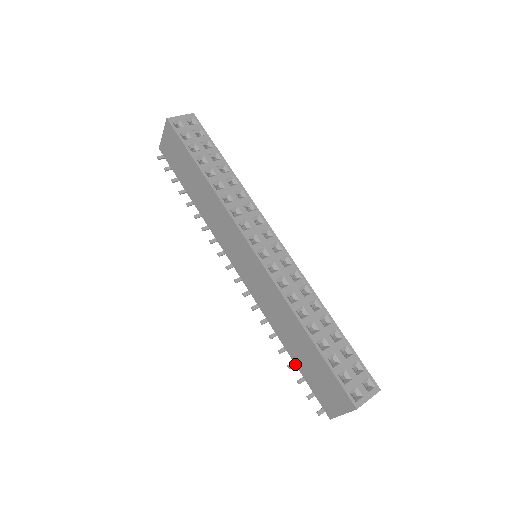
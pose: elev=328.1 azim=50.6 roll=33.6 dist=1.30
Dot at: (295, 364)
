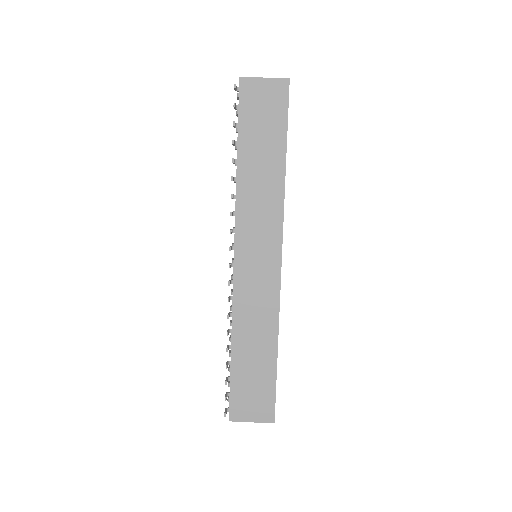
Dot at: (231, 365)
